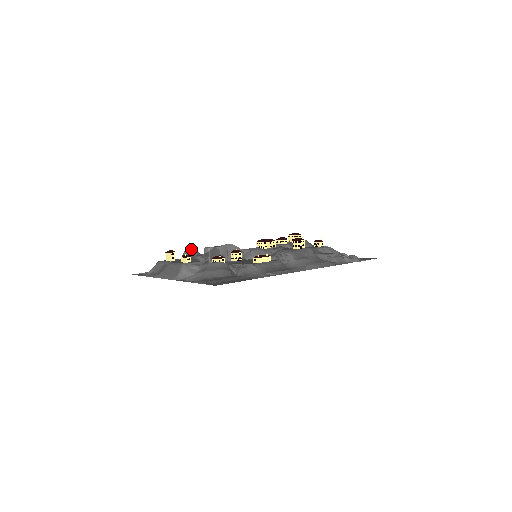
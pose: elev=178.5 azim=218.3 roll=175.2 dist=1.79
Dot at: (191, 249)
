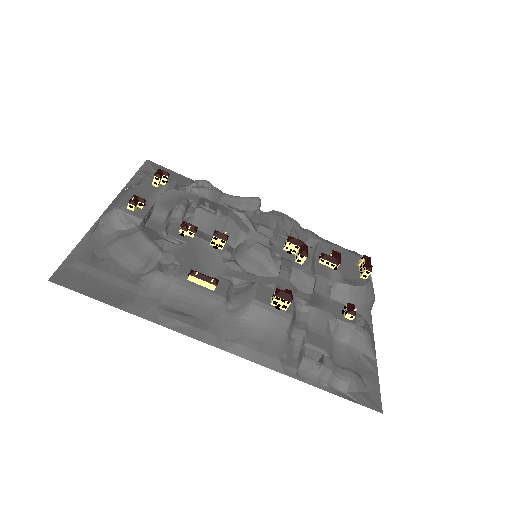
Dot at: (205, 183)
